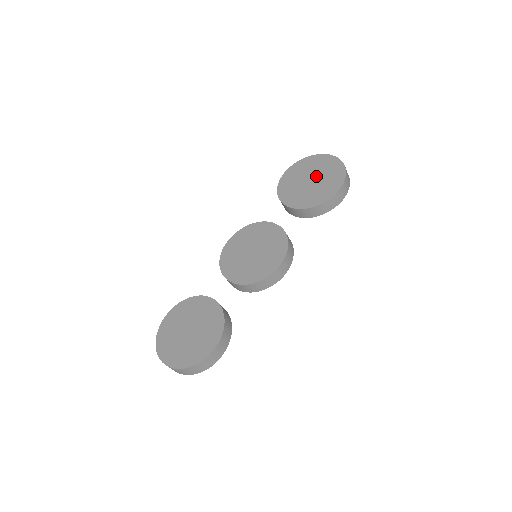
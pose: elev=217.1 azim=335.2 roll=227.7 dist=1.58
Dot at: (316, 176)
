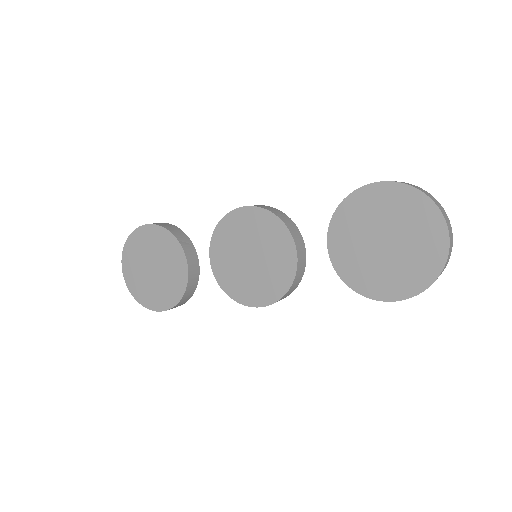
Dot at: (396, 245)
